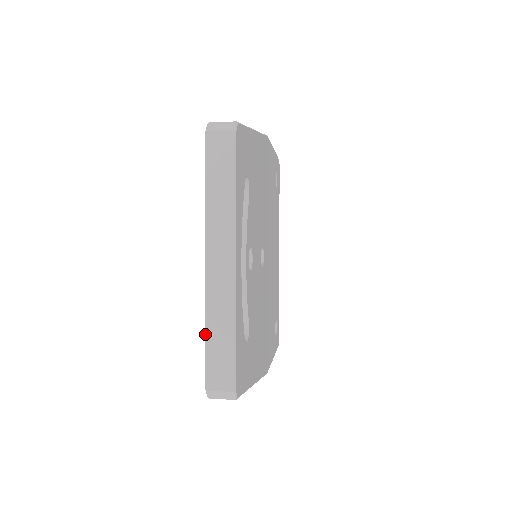
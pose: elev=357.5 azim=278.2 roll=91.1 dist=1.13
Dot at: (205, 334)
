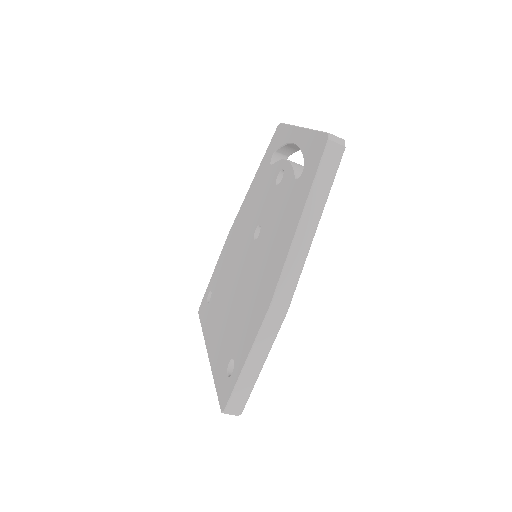
Dot at: (315, 130)
